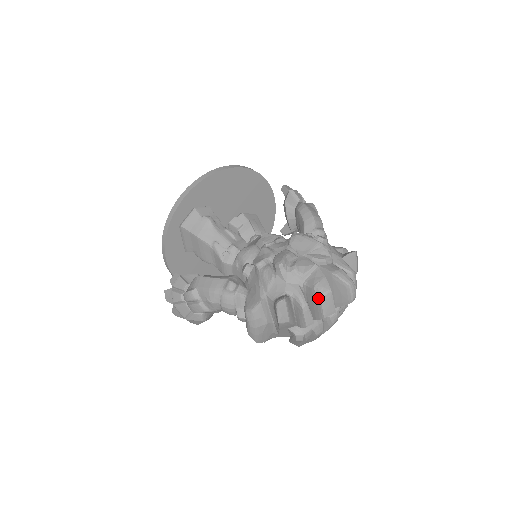
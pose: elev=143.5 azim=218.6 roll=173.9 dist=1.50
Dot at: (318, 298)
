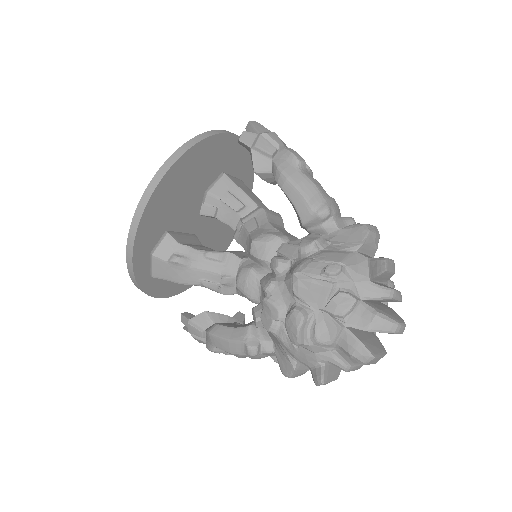
Dot at: (361, 363)
